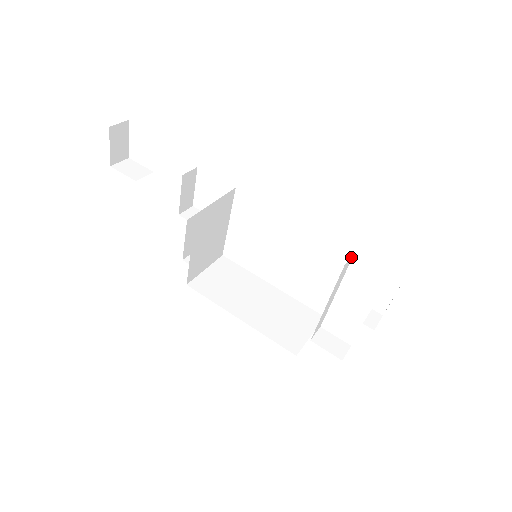
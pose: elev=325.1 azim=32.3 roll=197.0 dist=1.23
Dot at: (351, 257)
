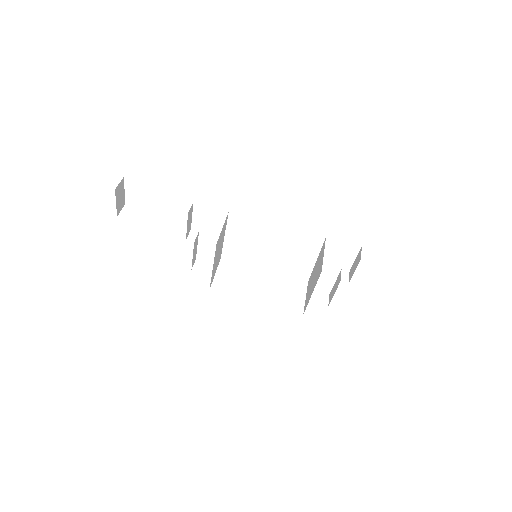
Dot at: occluded
